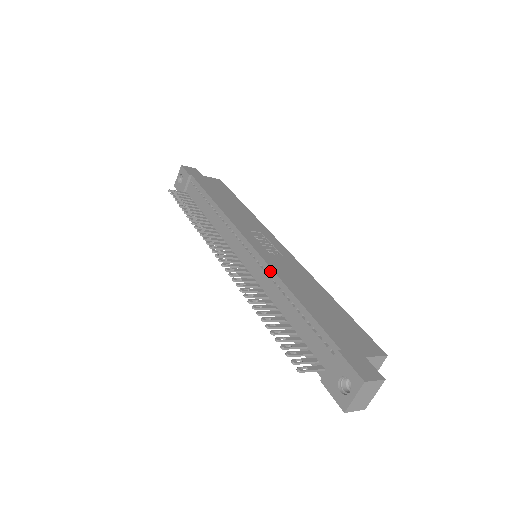
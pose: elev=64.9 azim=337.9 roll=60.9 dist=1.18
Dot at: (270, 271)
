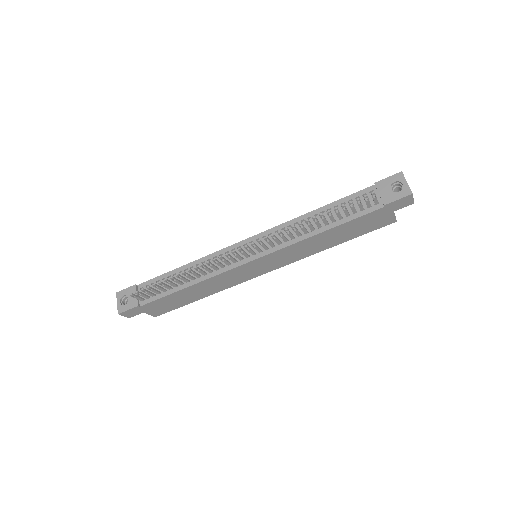
Dot at: (286, 224)
